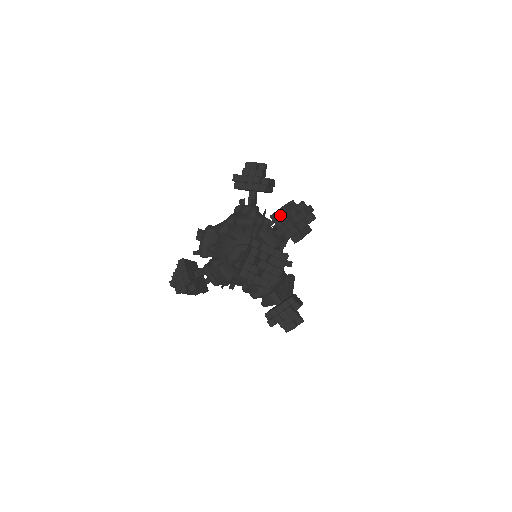
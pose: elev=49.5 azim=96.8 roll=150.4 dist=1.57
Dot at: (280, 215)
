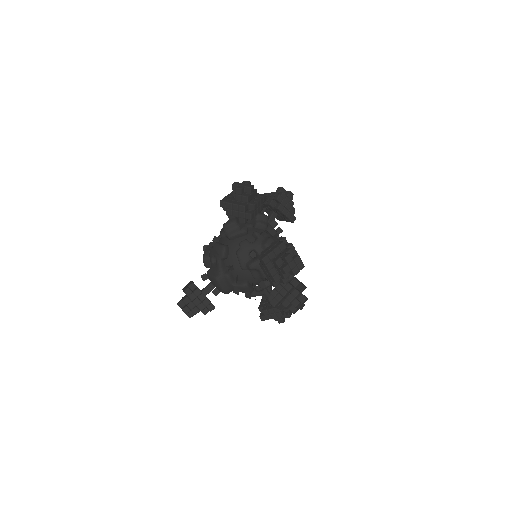
Dot at: occluded
